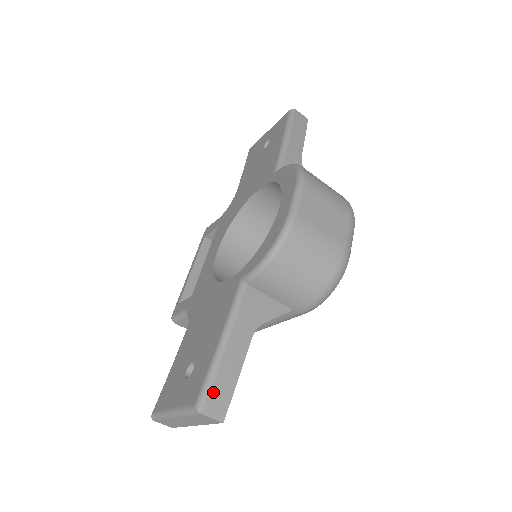
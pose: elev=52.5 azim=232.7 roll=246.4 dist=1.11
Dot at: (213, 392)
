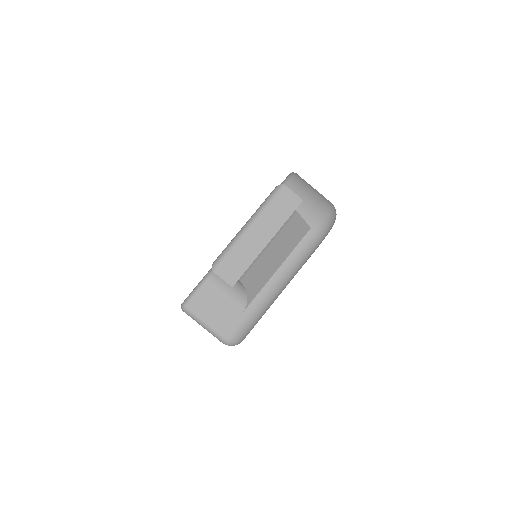
Dot at: occluded
